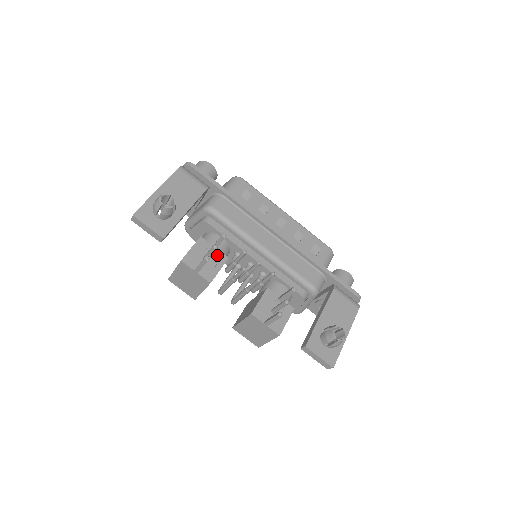
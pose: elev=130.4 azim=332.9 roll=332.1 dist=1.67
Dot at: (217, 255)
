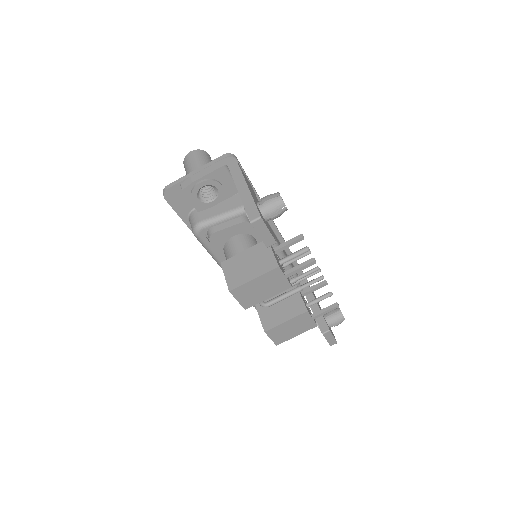
Dot at: (278, 257)
